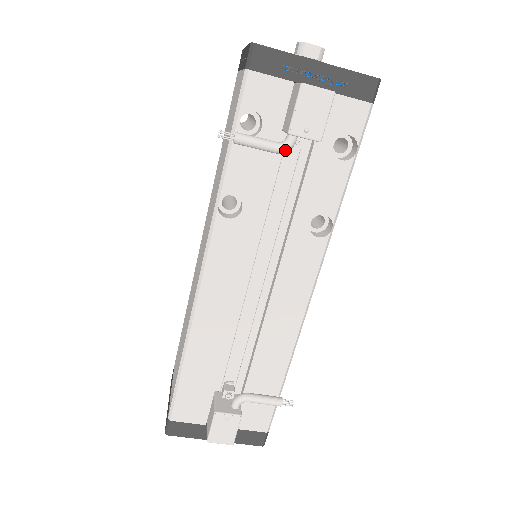
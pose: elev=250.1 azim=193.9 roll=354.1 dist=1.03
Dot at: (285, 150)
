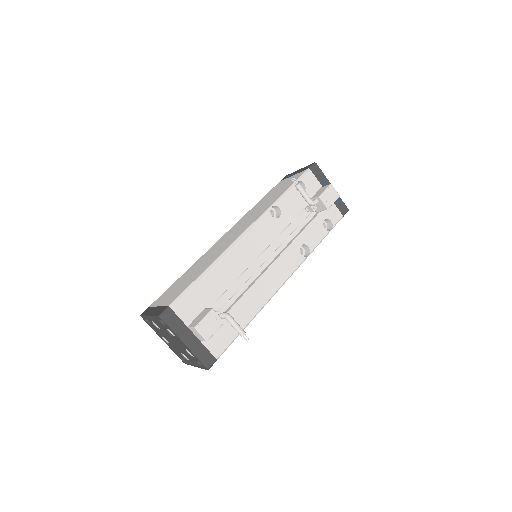
Dot at: (313, 203)
